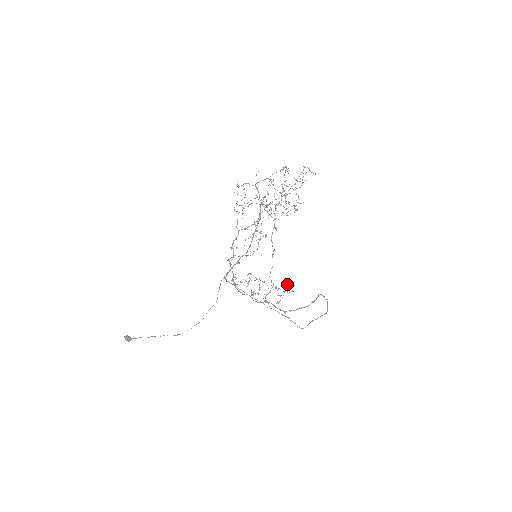
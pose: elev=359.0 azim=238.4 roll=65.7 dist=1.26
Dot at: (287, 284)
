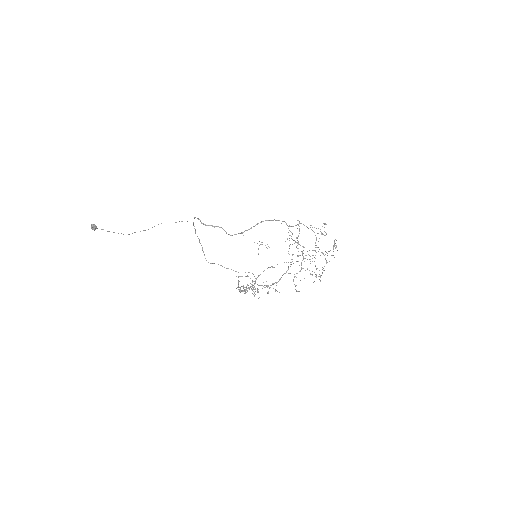
Dot at: occluded
